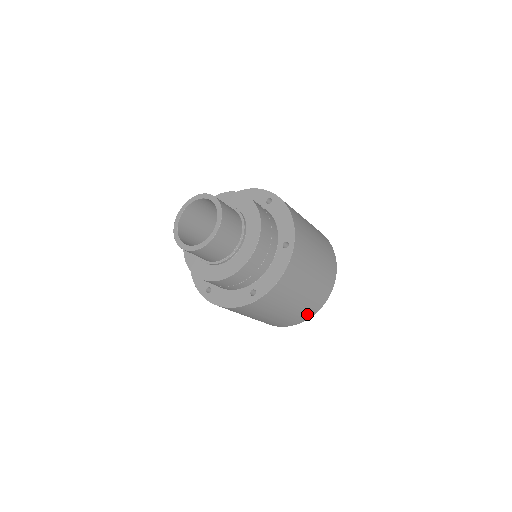
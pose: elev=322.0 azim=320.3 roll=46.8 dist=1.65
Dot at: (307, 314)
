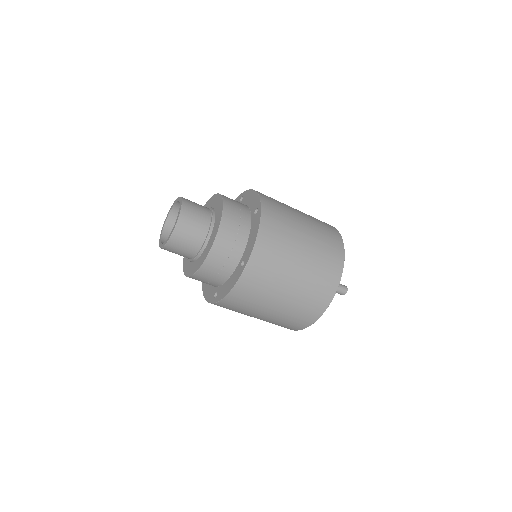
Dot at: (327, 286)
